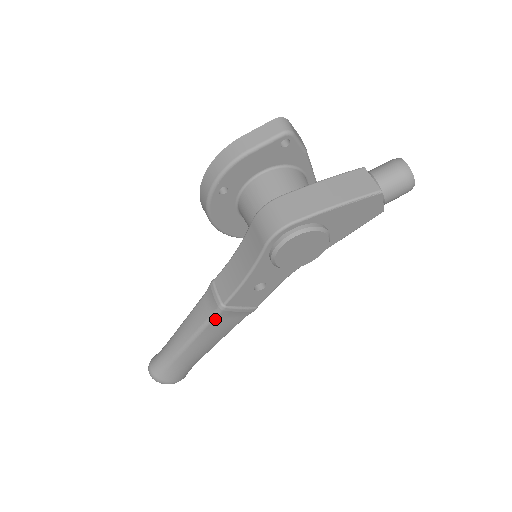
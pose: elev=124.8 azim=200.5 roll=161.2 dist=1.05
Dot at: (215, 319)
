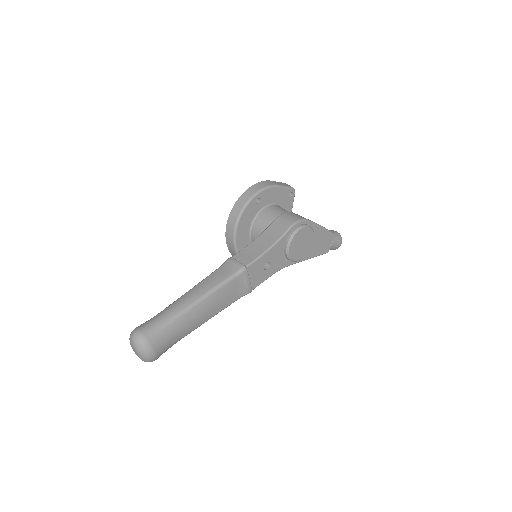
Dot at: (232, 280)
